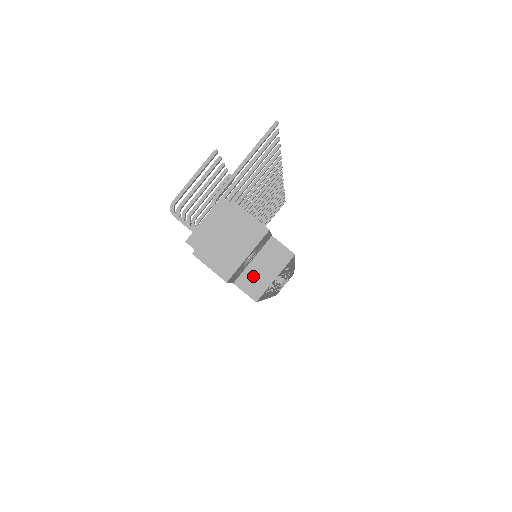
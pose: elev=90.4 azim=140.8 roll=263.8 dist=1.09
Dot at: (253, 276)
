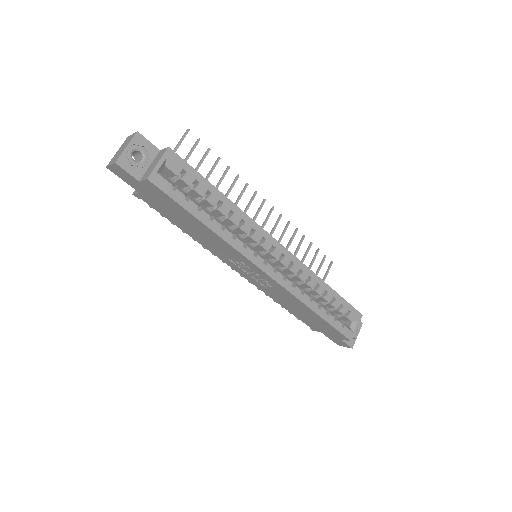
Dot at: (148, 171)
